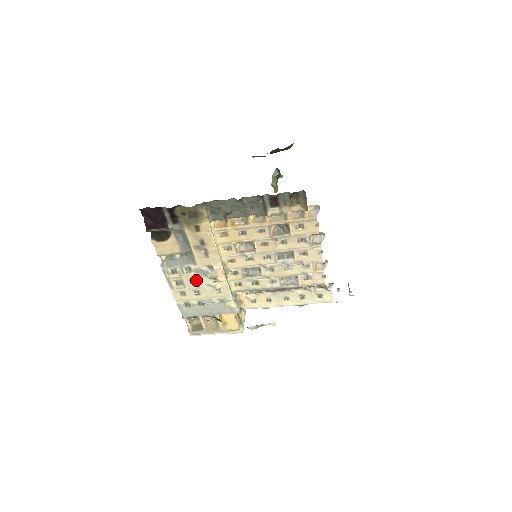
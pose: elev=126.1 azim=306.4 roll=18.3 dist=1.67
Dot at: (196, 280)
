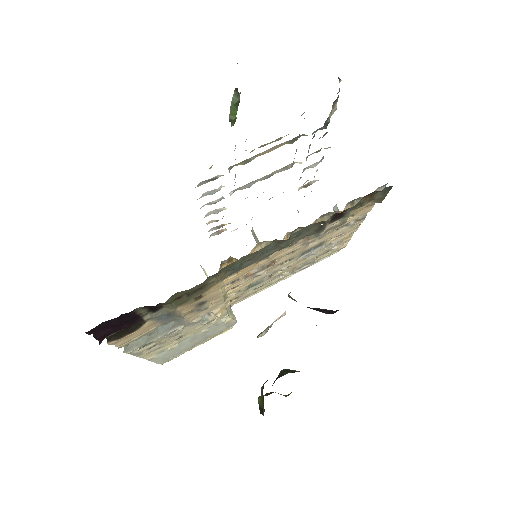
Dot at: (180, 332)
